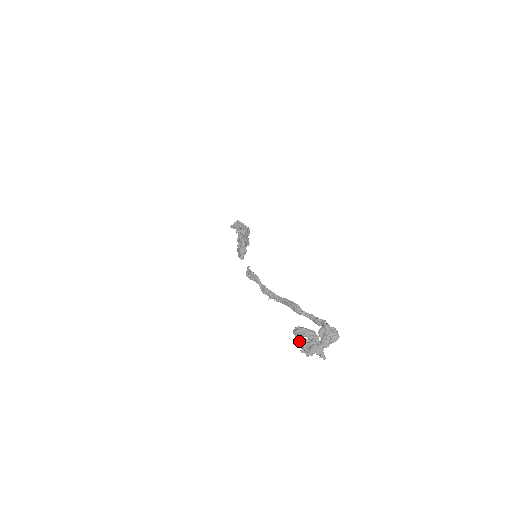
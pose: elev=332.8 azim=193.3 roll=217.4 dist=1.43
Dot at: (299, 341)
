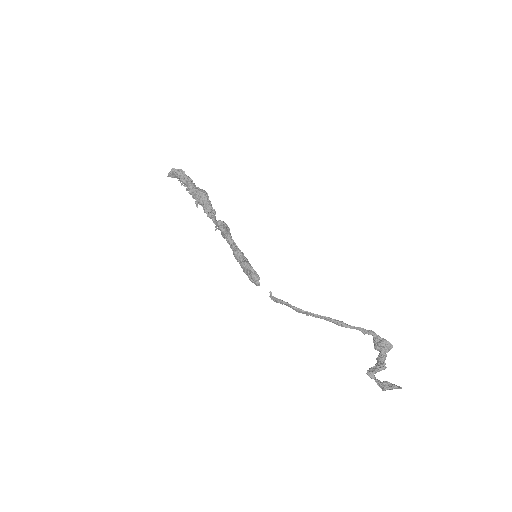
Dot at: (374, 379)
